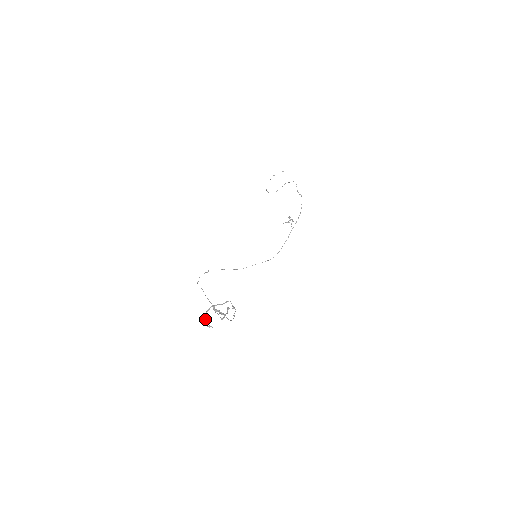
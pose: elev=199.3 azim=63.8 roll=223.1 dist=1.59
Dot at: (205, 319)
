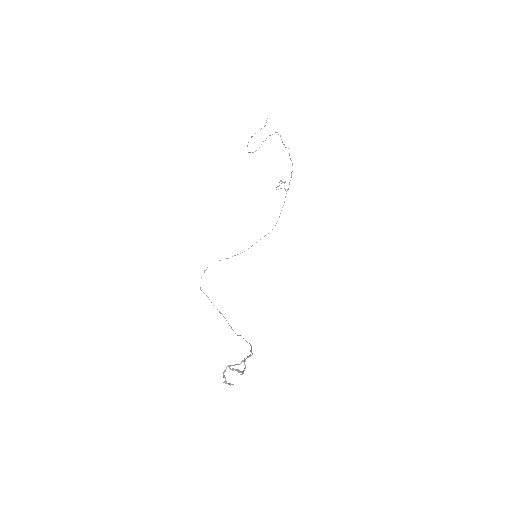
Dot at: occluded
